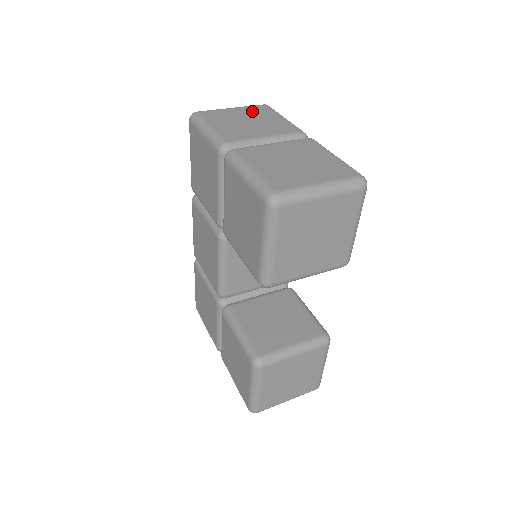
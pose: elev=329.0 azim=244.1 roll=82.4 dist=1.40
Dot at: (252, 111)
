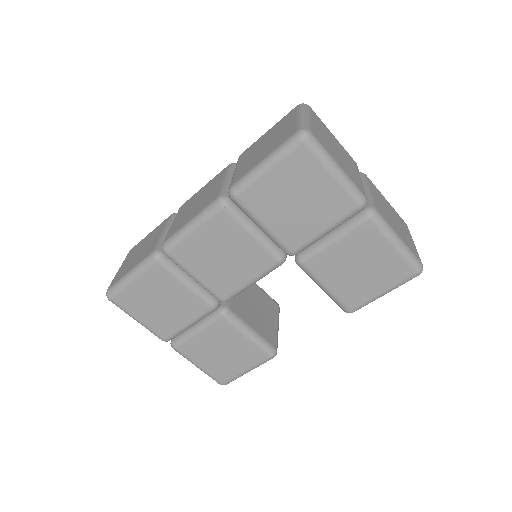
Dot at: (320, 125)
